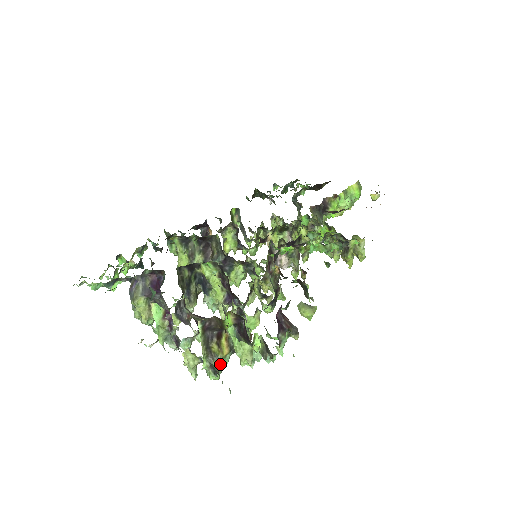
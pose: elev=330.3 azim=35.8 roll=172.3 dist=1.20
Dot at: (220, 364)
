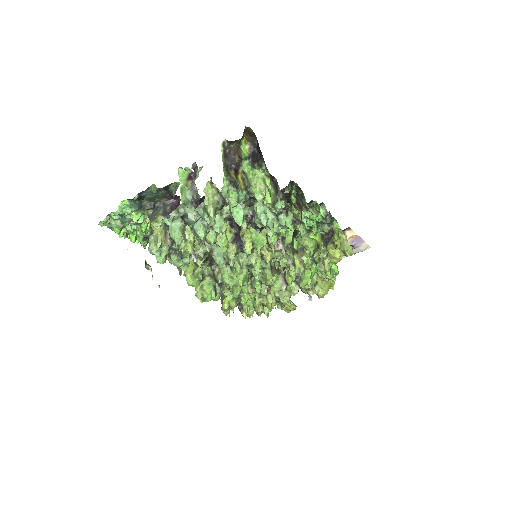
Dot at: (237, 194)
